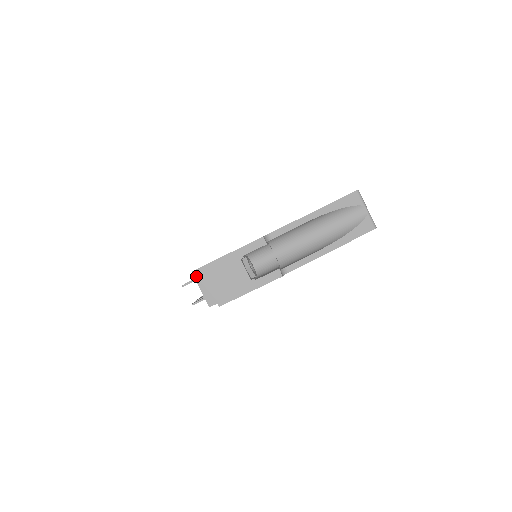
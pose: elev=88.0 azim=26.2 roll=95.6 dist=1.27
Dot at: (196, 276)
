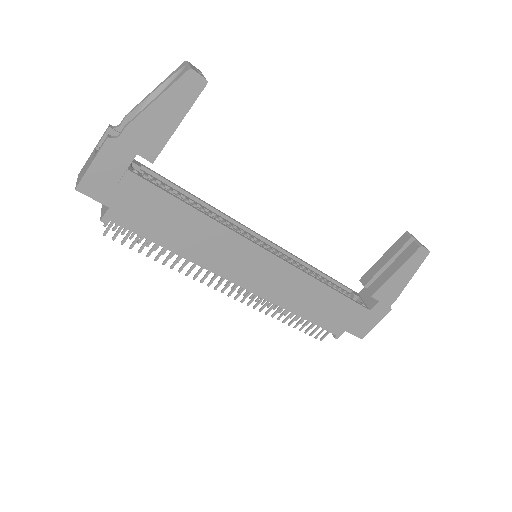
Dot at: (103, 205)
